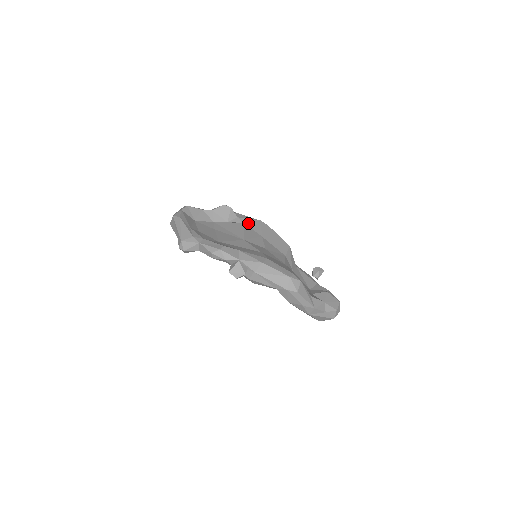
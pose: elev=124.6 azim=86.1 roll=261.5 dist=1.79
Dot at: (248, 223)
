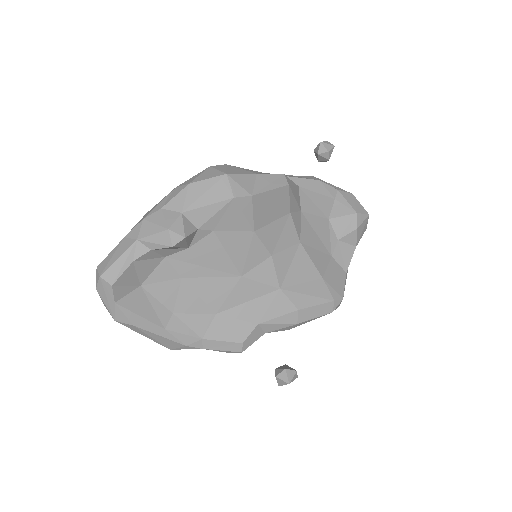
Dot at: (220, 225)
